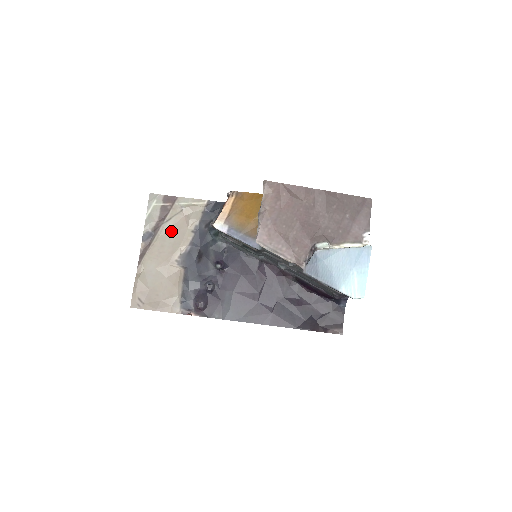
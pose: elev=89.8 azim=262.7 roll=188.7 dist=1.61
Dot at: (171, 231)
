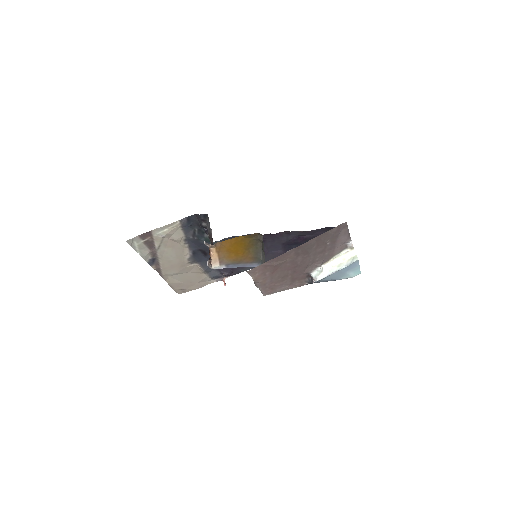
Dot at: (167, 251)
